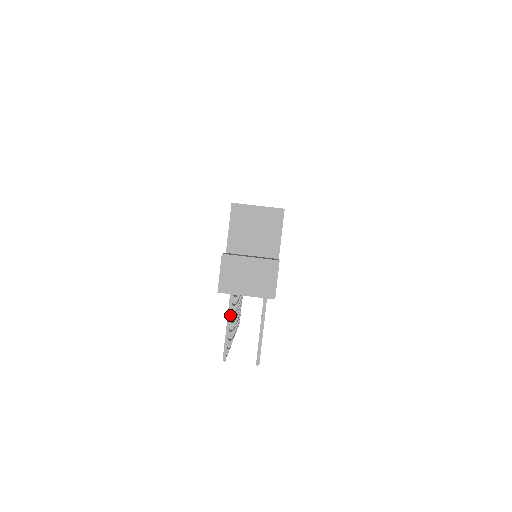
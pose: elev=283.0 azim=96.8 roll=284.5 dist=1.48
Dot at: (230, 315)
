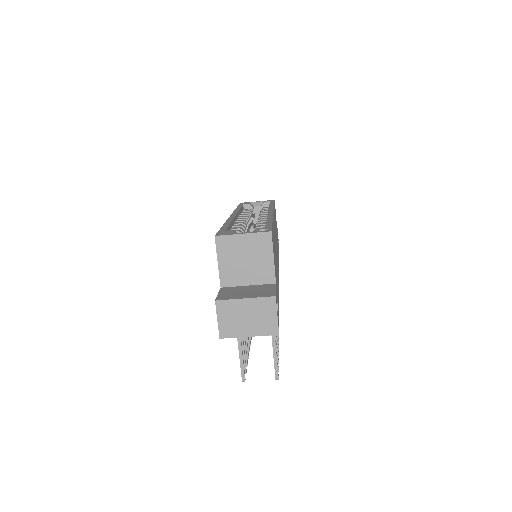
Dot at: (240, 339)
